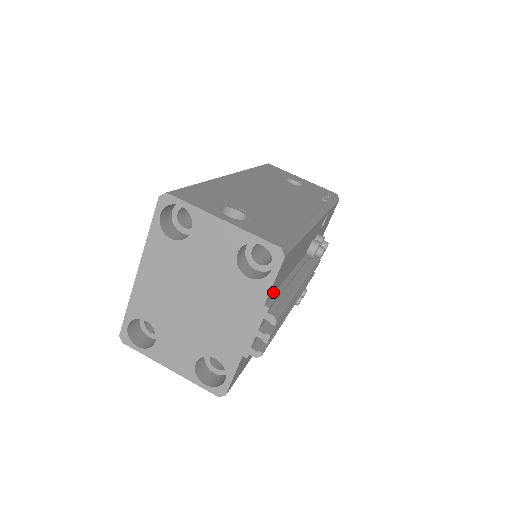
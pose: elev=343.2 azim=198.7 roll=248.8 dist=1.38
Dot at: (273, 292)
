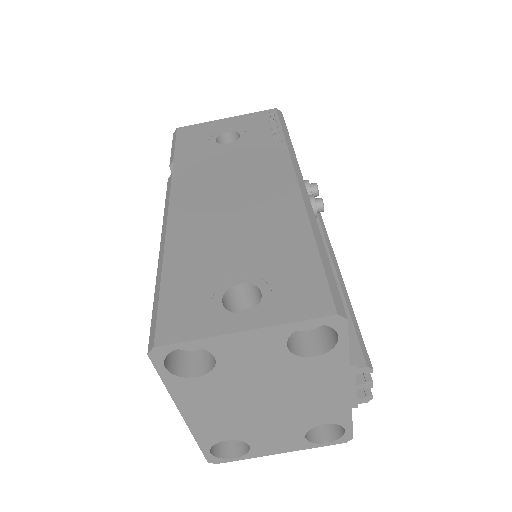
Dot at: occluded
